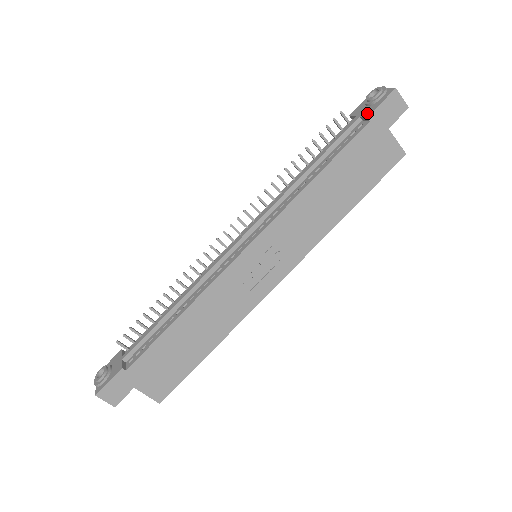
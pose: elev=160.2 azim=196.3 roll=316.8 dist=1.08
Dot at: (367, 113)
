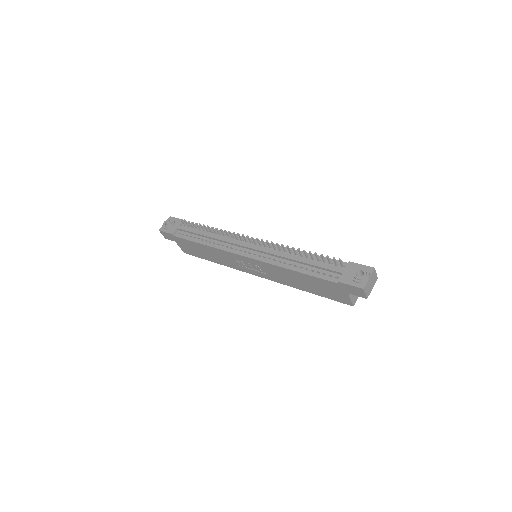
Dot at: (343, 279)
